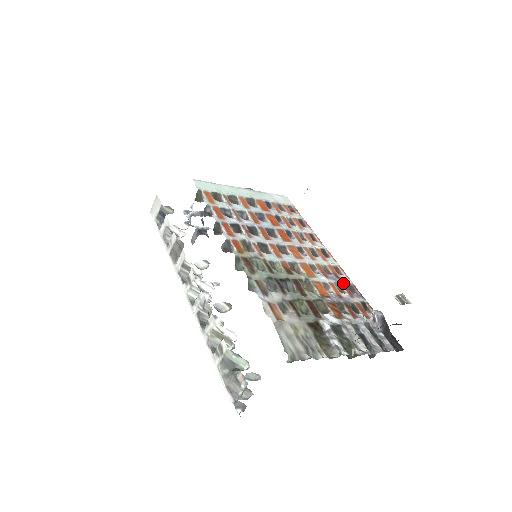
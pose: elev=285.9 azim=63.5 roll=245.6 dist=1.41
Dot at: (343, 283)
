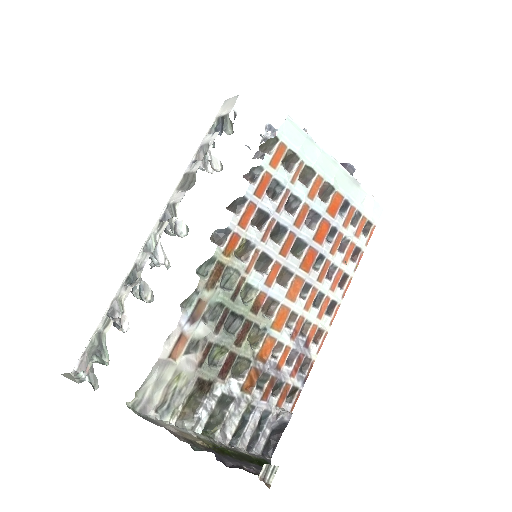
Dot at: (303, 355)
